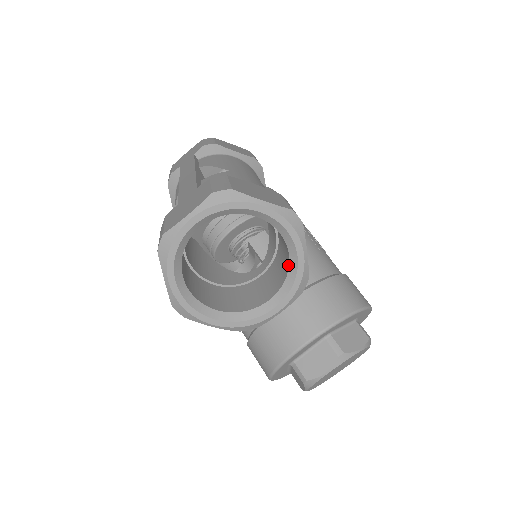
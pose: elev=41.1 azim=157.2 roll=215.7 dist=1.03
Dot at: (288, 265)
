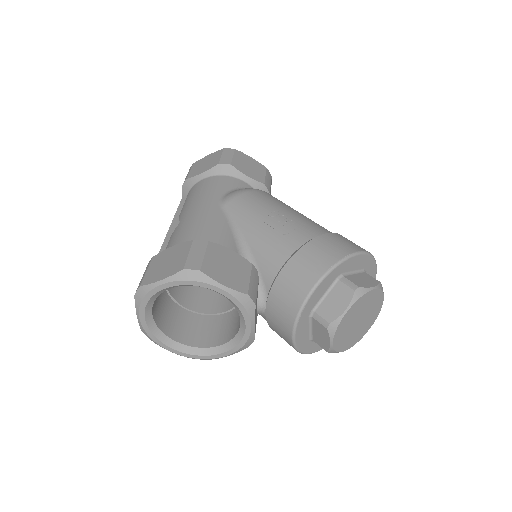
Dot at: occluded
